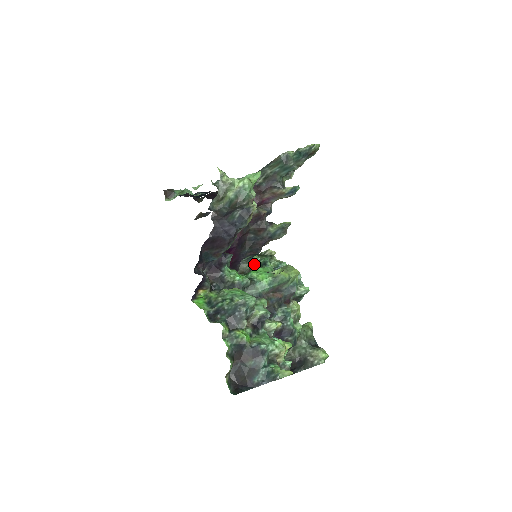
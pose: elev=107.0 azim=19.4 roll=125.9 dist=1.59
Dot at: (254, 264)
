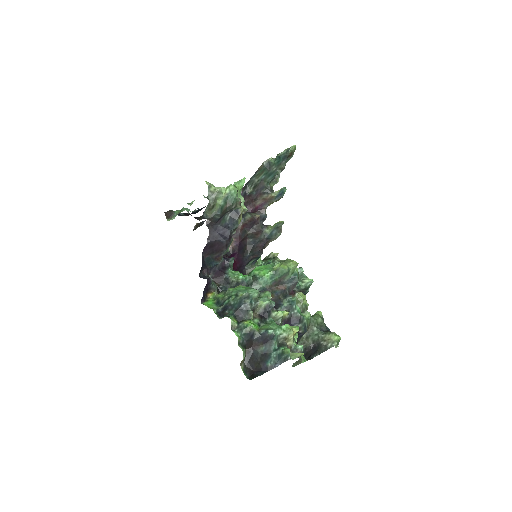
Dot at: occluded
